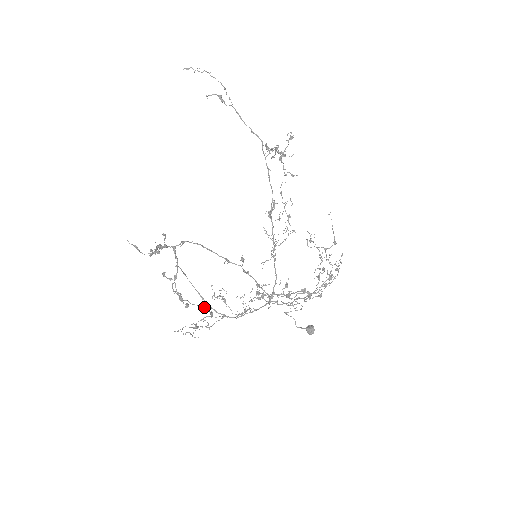
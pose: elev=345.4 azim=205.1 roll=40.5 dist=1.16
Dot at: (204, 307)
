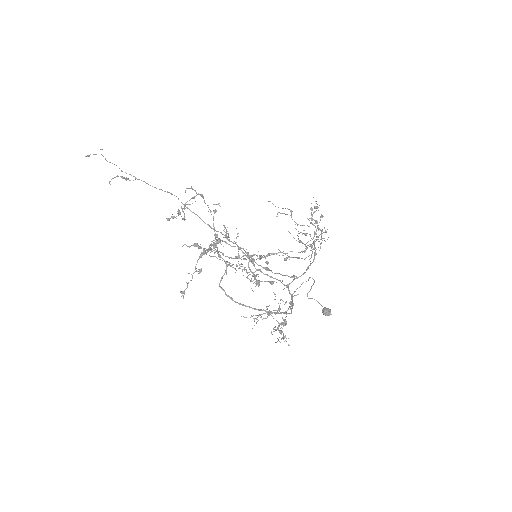
Dot at: (283, 275)
